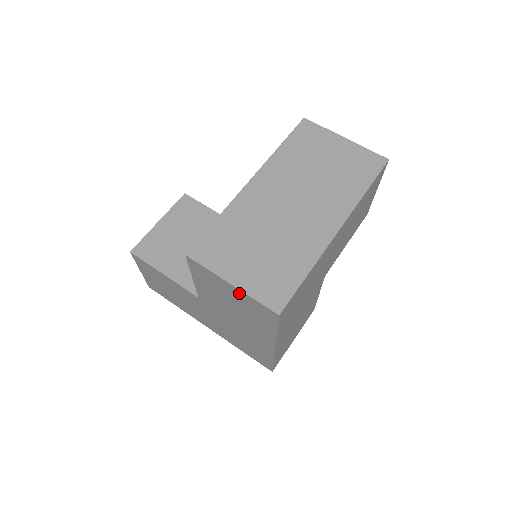
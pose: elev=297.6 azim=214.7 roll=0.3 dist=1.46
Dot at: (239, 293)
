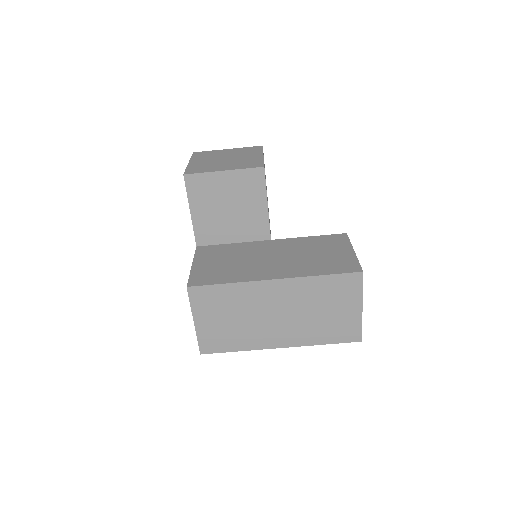
Dot at: occluded
